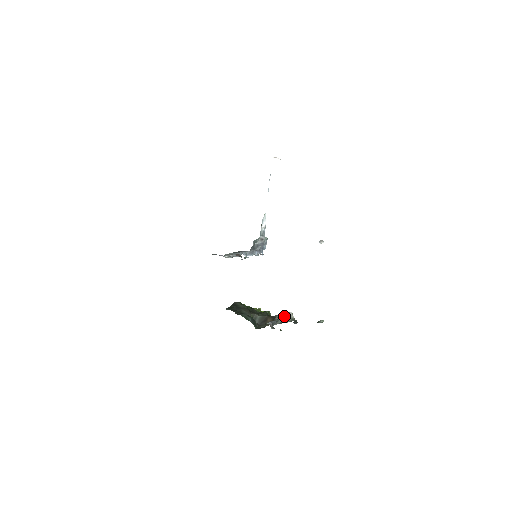
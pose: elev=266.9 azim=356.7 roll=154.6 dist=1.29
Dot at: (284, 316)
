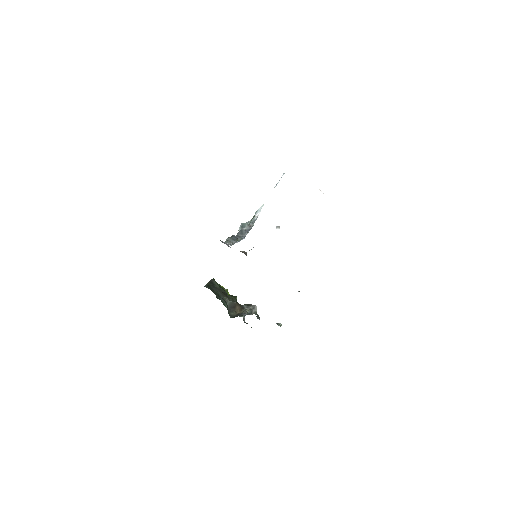
Dot at: (251, 309)
